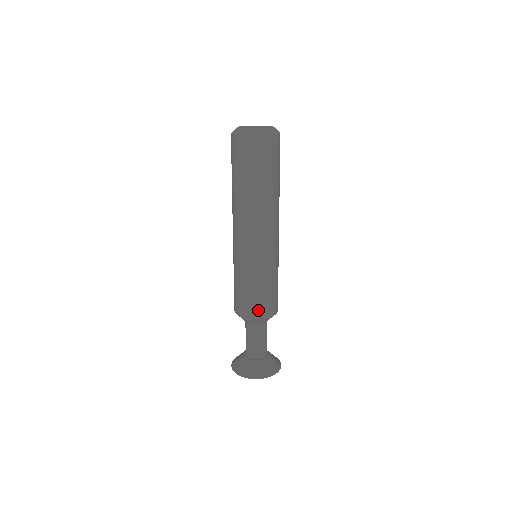
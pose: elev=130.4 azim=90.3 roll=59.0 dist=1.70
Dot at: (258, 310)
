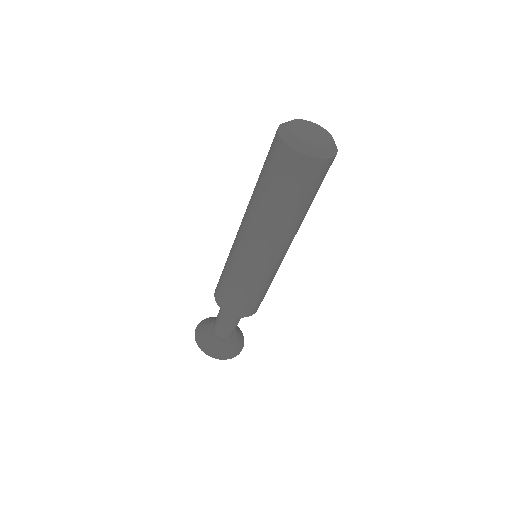
Dot at: (225, 302)
